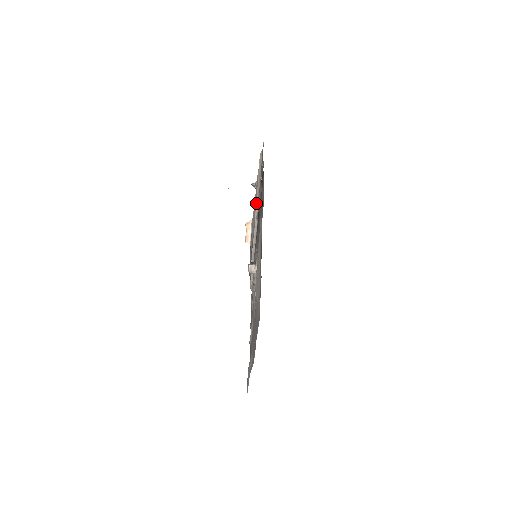
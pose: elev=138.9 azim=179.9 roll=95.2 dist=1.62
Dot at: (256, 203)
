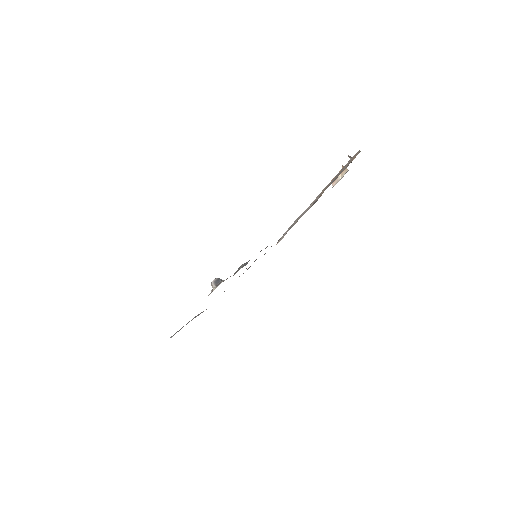
Dot at: (322, 191)
